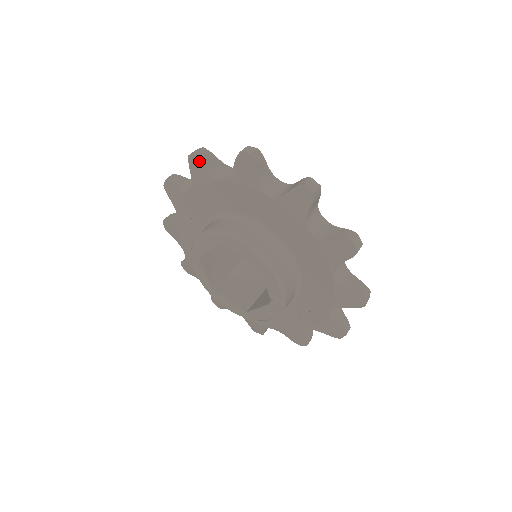
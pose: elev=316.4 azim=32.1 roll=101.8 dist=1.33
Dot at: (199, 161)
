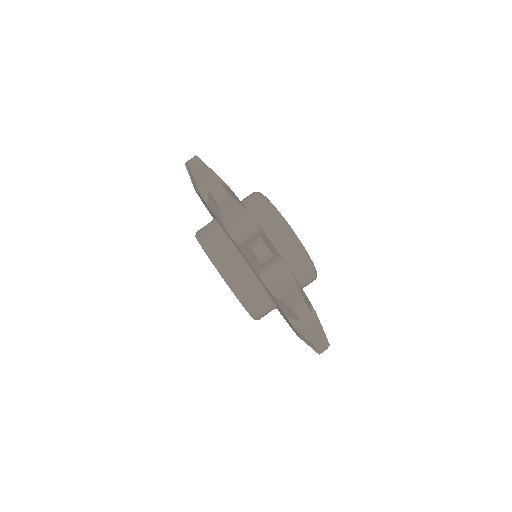
Dot at: (257, 262)
